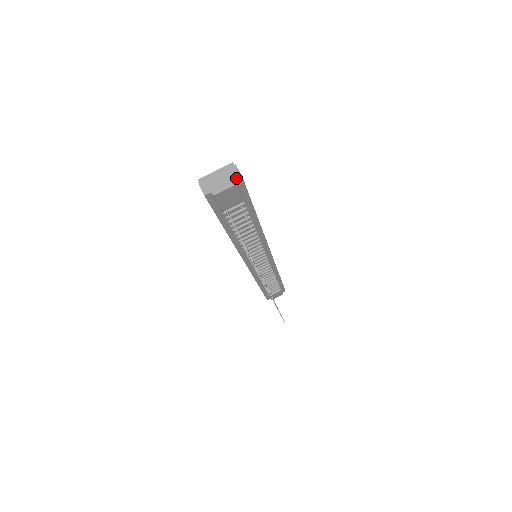
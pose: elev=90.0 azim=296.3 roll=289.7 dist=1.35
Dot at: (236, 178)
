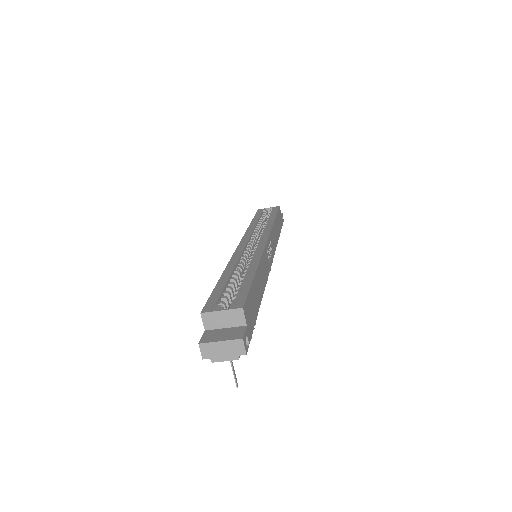
Dot at: (240, 354)
